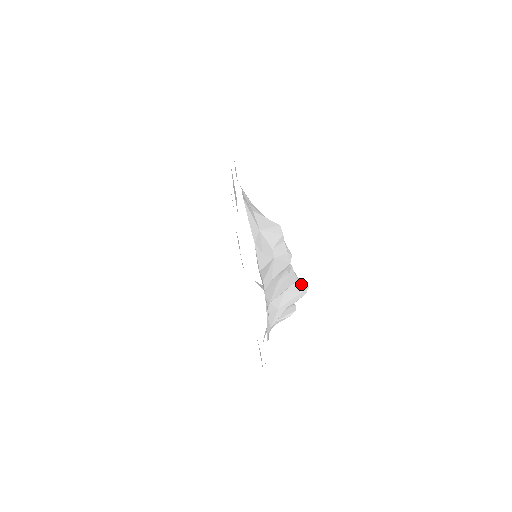
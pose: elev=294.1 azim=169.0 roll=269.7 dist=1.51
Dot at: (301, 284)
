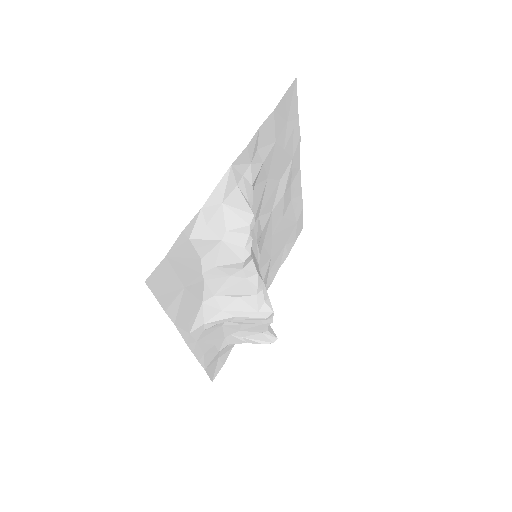
Dot at: (265, 303)
